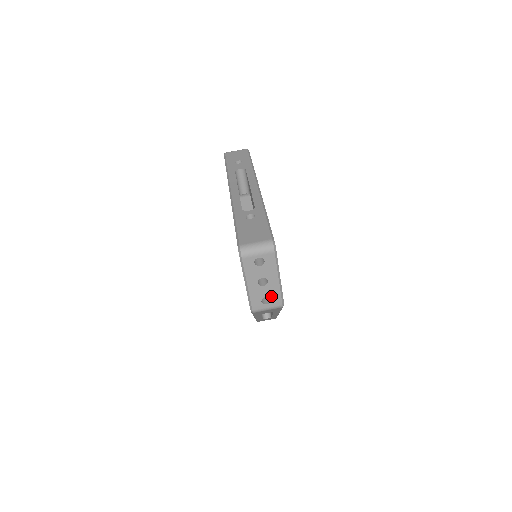
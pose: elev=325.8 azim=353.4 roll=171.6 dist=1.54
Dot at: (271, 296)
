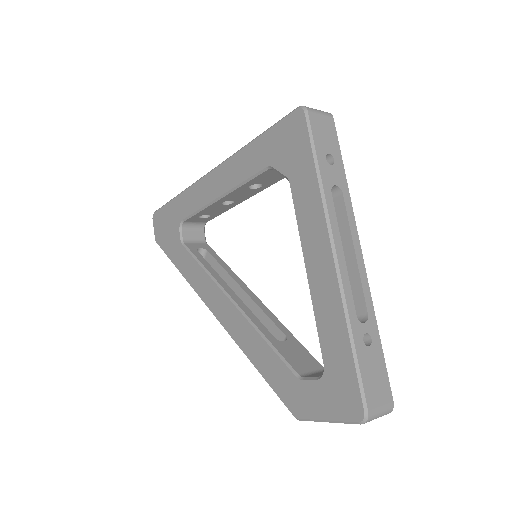
Dot at: occluded
